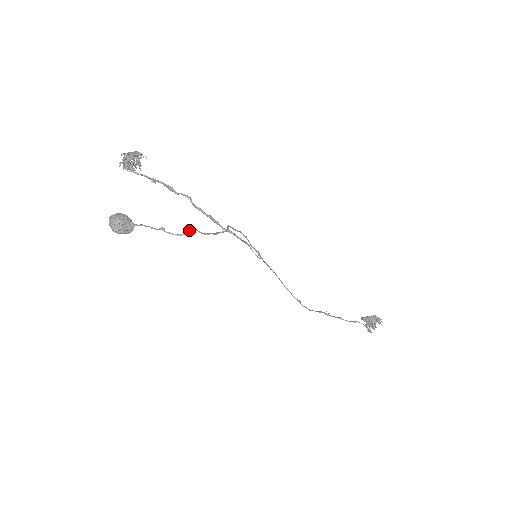
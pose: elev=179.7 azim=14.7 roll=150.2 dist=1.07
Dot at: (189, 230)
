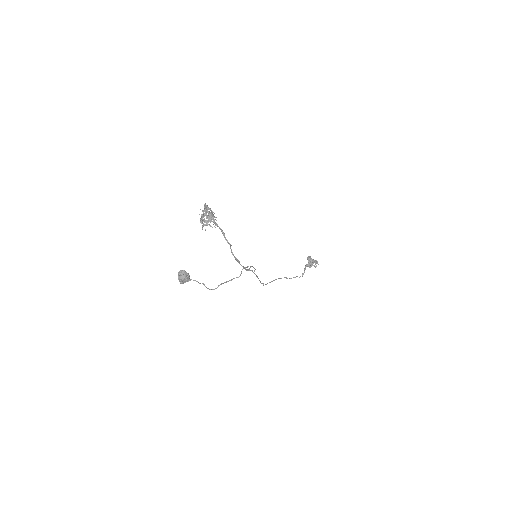
Dot at: occluded
